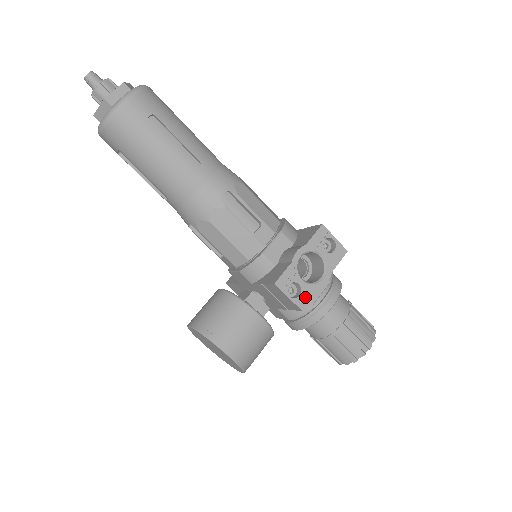
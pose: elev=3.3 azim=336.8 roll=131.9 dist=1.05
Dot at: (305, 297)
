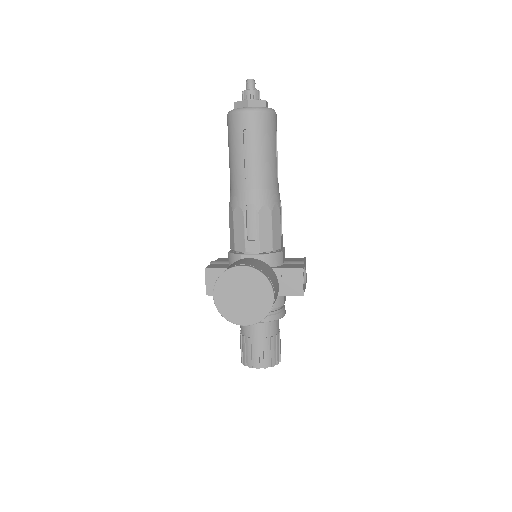
Dot at: occluded
